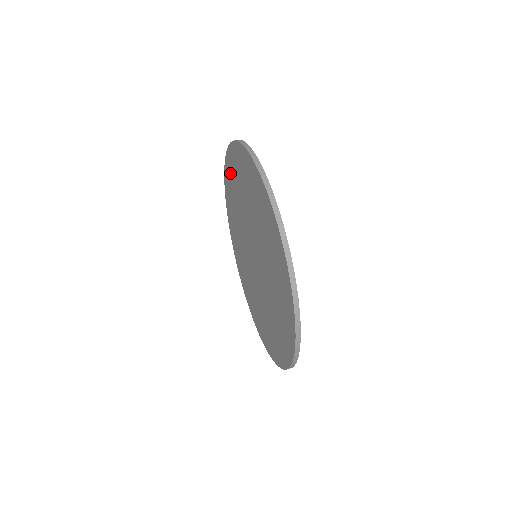
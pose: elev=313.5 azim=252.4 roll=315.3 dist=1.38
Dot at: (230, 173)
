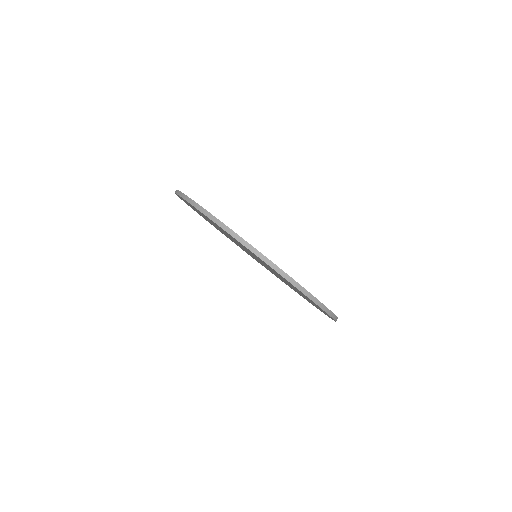
Dot at: occluded
